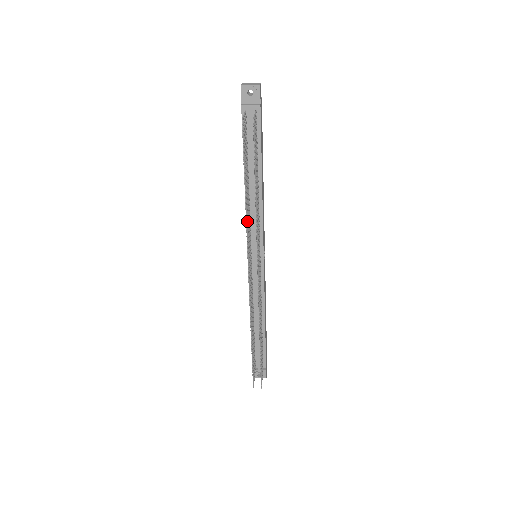
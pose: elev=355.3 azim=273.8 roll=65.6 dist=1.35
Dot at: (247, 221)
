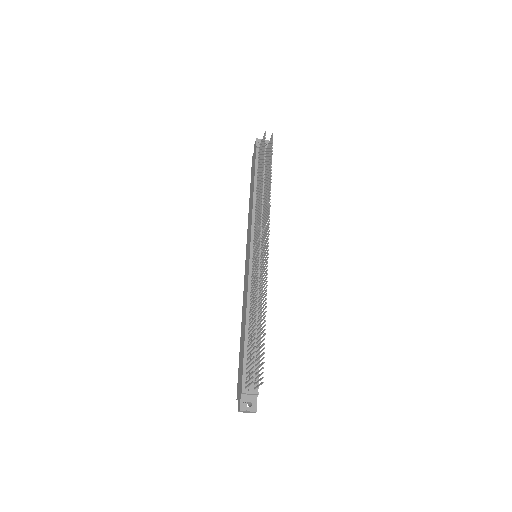
Dot at: occluded
